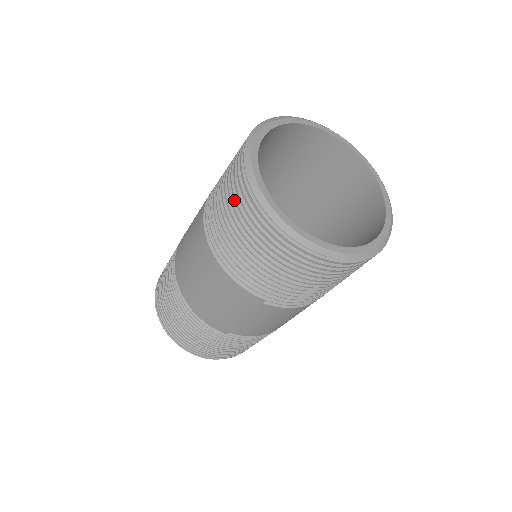
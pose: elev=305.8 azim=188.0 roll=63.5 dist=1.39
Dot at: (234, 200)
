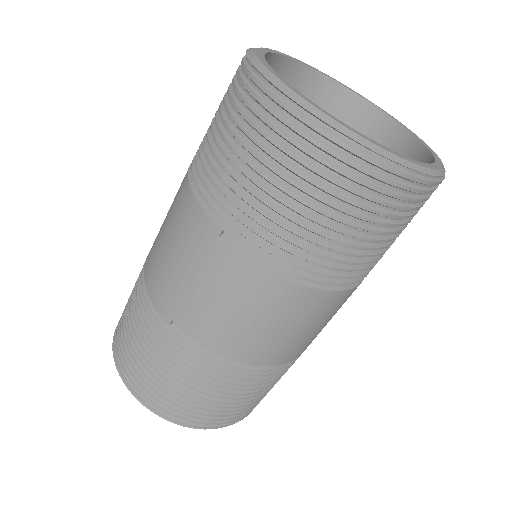
Dot at: occluded
